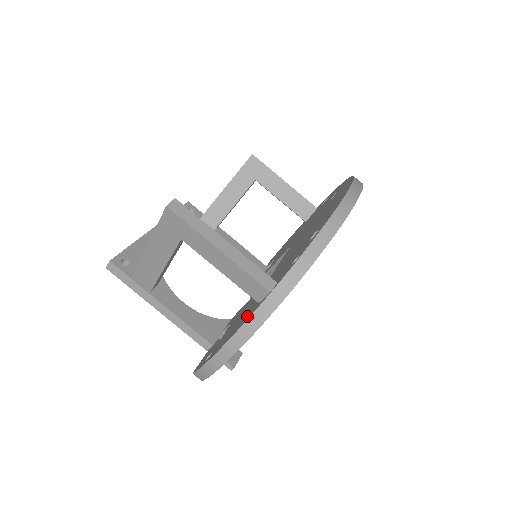
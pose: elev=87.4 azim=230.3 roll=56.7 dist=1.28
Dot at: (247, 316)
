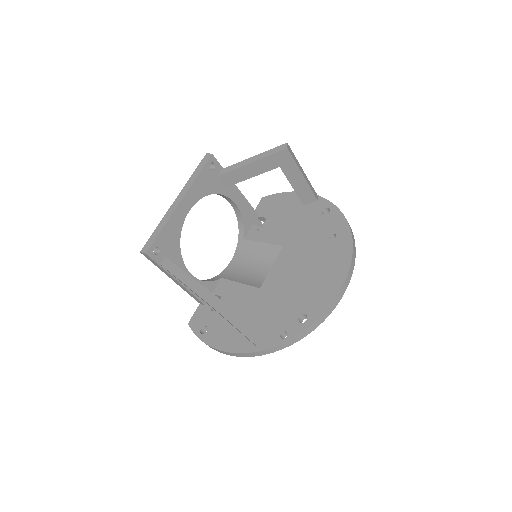
Dot at: (240, 343)
